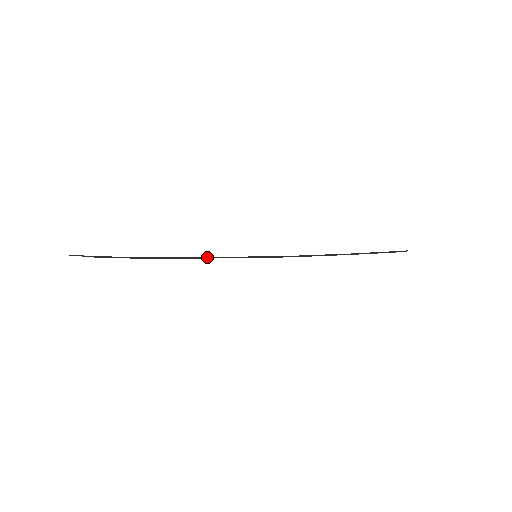
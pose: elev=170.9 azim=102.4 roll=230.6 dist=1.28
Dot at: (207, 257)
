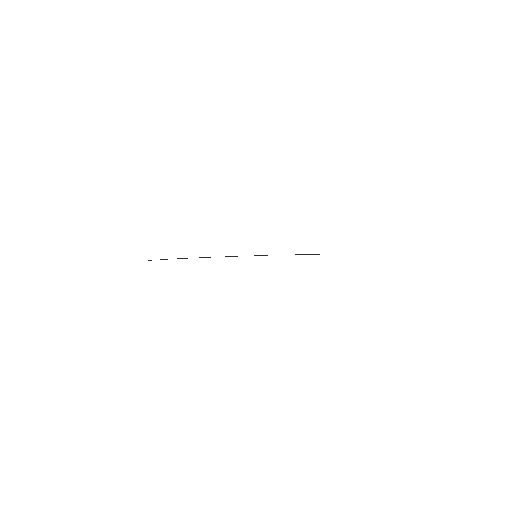
Dot at: (228, 256)
